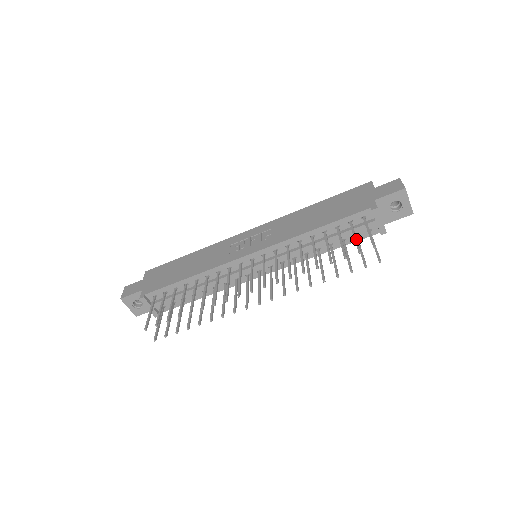
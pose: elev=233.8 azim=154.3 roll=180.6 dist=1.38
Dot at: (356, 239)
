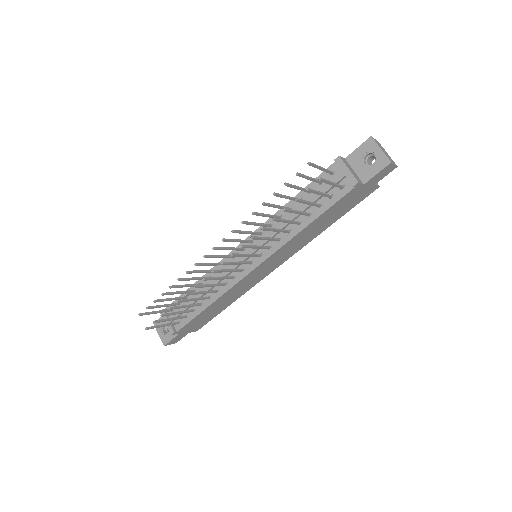
Dot at: (306, 176)
